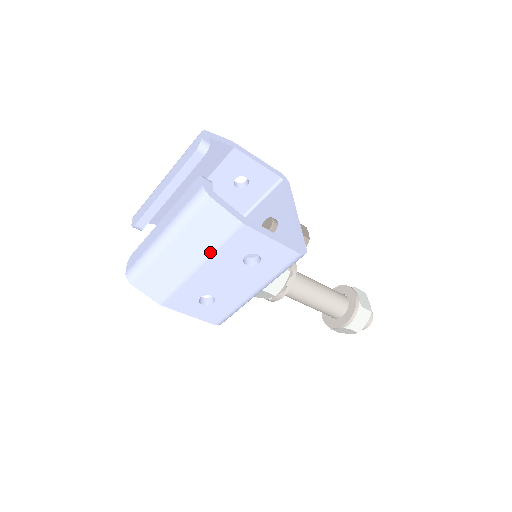
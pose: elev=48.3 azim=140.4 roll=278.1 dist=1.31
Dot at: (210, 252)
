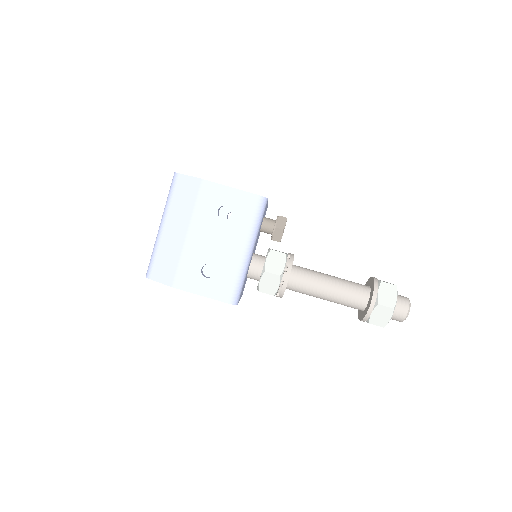
Dot at: (191, 215)
